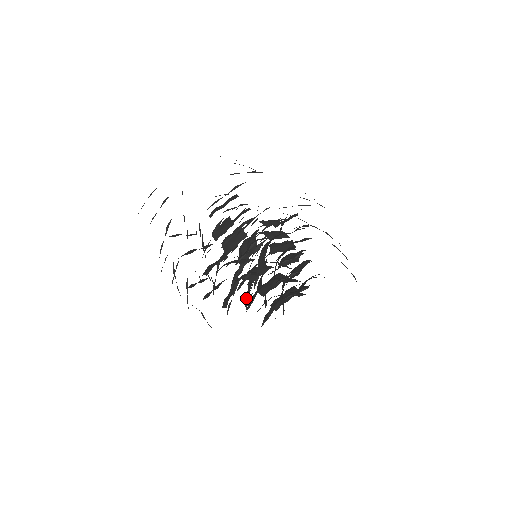
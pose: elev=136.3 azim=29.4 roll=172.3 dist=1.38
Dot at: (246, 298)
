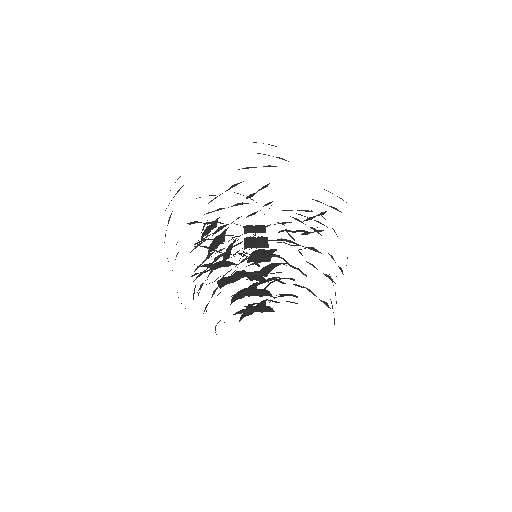
Dot at: occluded
